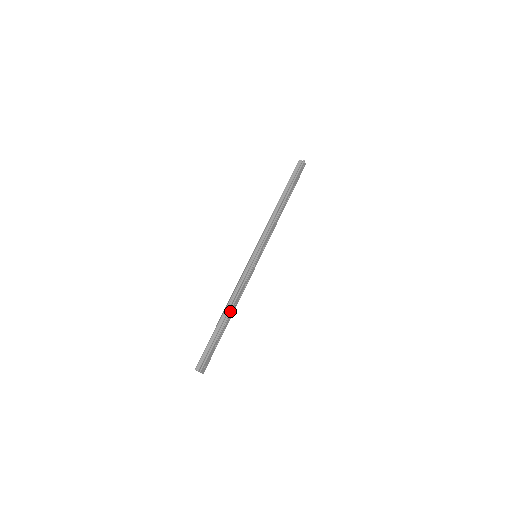
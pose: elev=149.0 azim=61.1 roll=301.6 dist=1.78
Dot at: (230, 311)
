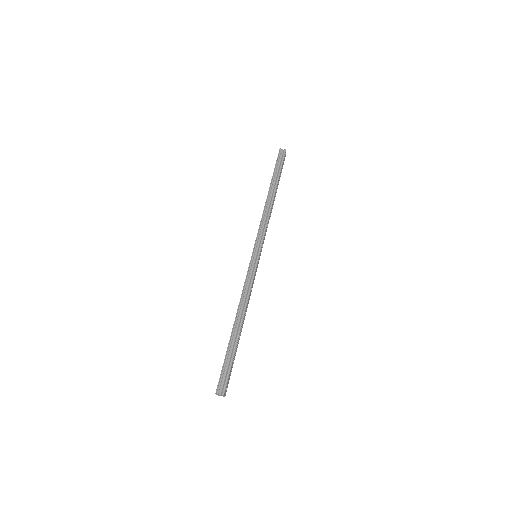
Dot at: (242, 321)
